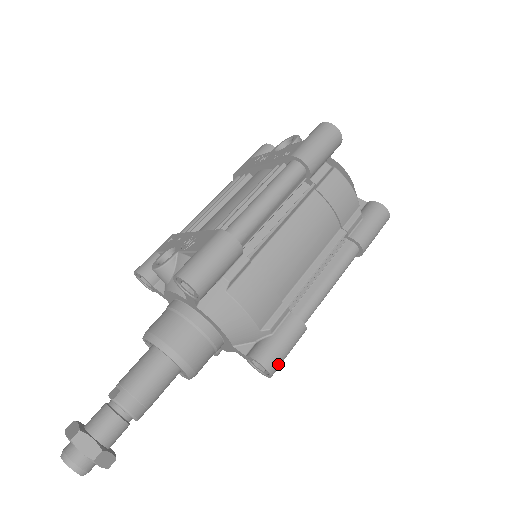
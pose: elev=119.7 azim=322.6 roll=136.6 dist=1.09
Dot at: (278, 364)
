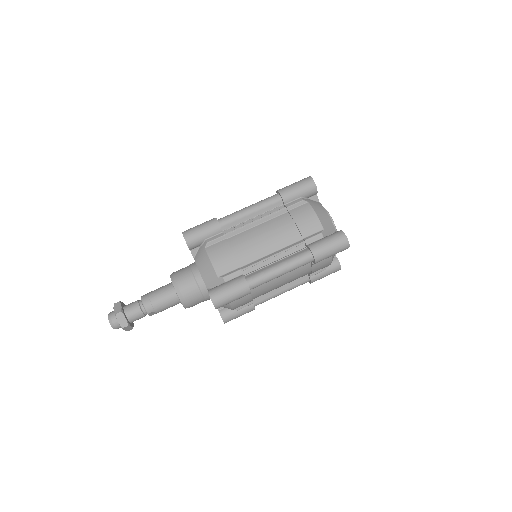
Dot at: (220, 298)
